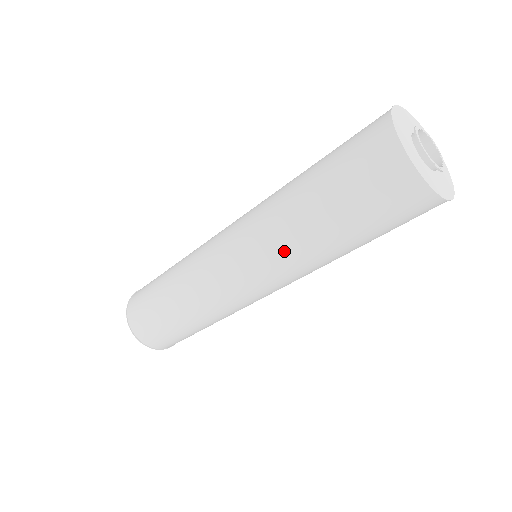
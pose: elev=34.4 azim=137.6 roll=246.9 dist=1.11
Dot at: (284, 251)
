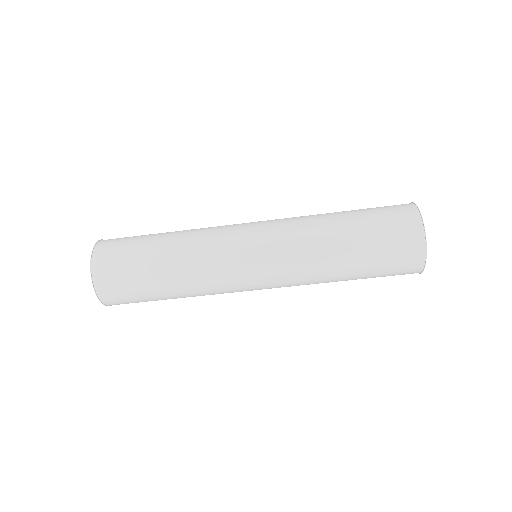
Dot at: (302, 222)
